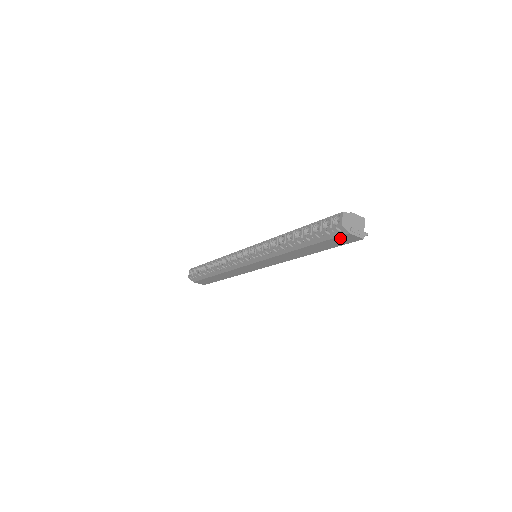
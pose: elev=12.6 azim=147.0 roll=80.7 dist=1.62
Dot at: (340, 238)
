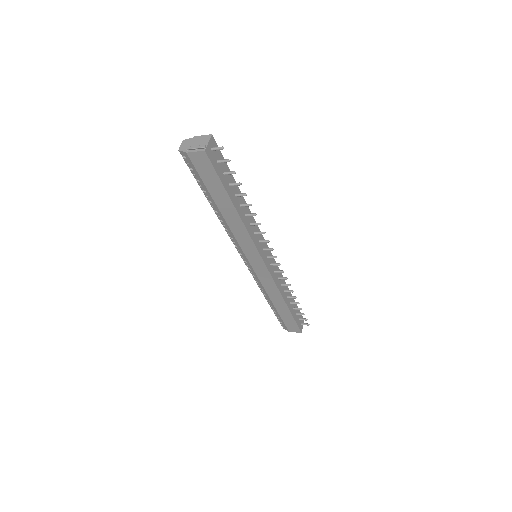
Dot at: (198, 166)
